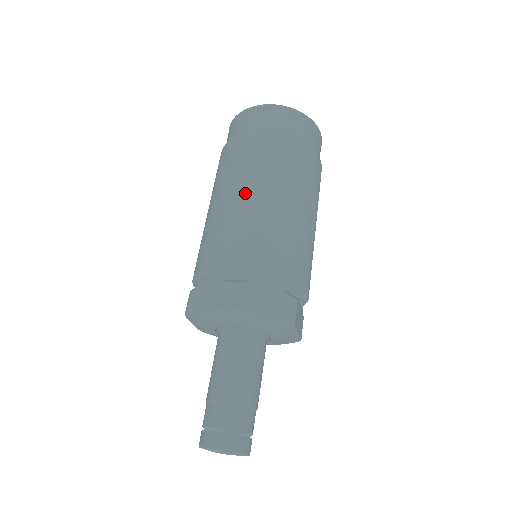
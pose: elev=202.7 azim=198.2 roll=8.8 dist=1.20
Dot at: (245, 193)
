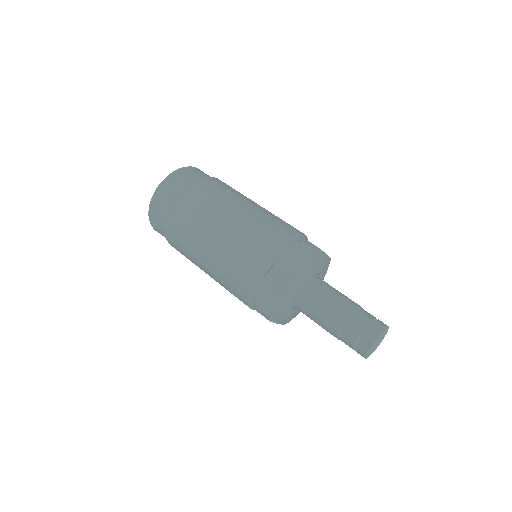
Dot at: (213, 233)
